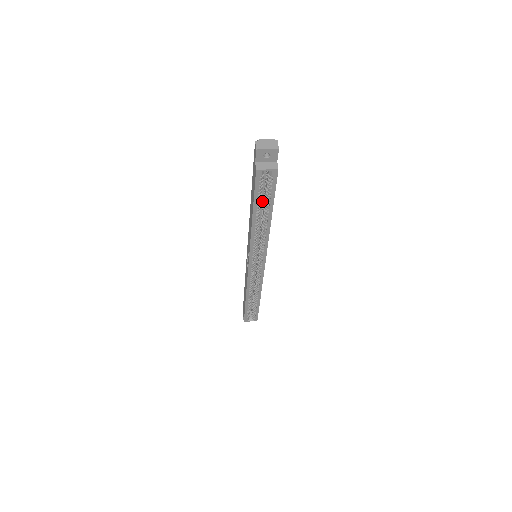
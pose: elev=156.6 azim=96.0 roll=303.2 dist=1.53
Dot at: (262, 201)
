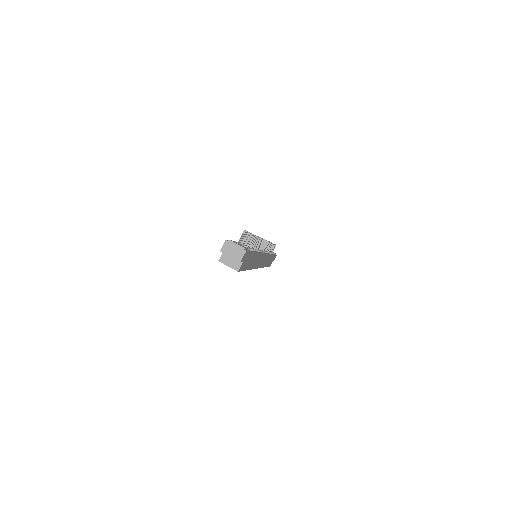
Dot at: occluded
